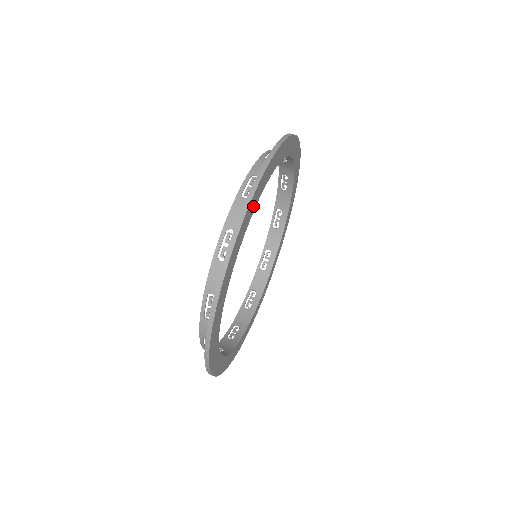
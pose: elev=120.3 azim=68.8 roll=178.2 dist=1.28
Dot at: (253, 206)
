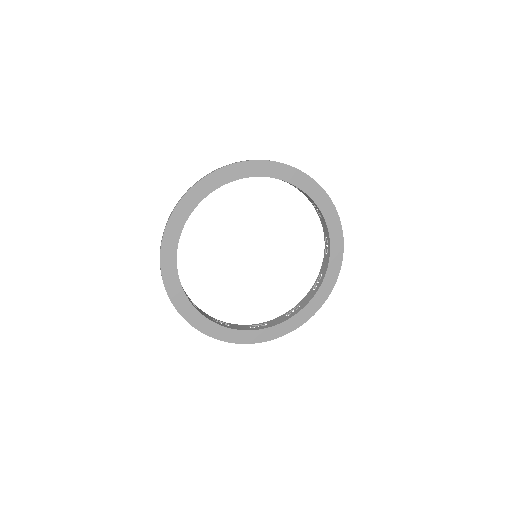
Dot at: (280, 174)
